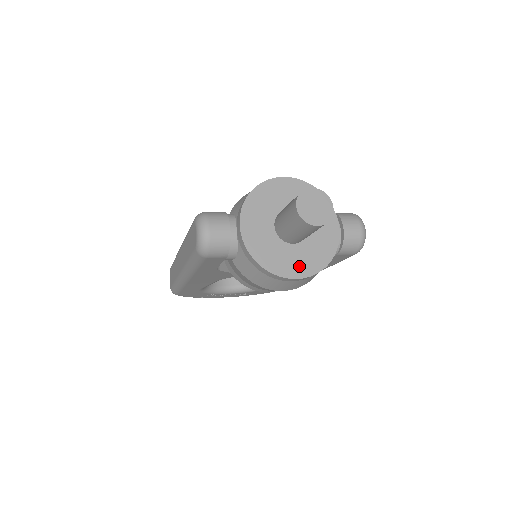
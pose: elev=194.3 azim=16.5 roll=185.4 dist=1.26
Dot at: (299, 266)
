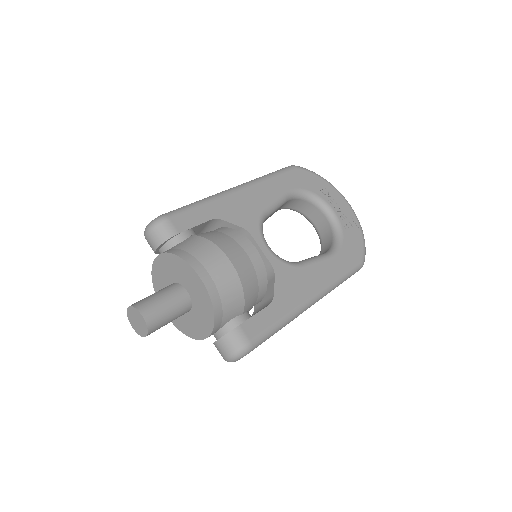
Dot at: occluded
